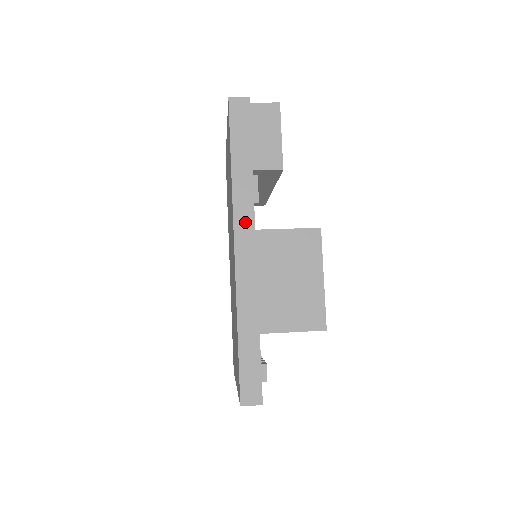
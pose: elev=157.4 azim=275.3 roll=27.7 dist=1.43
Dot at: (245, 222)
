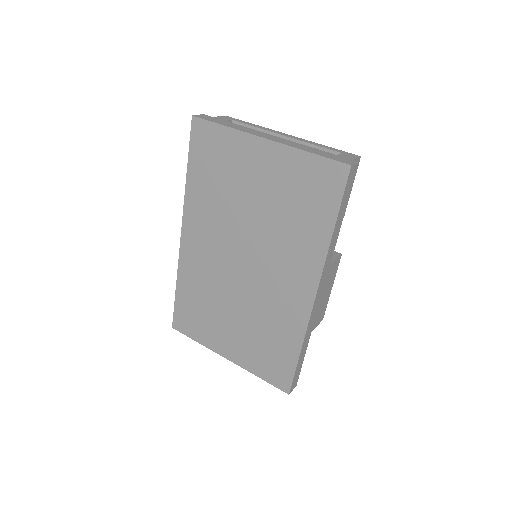
Dot at: (325, 274)
